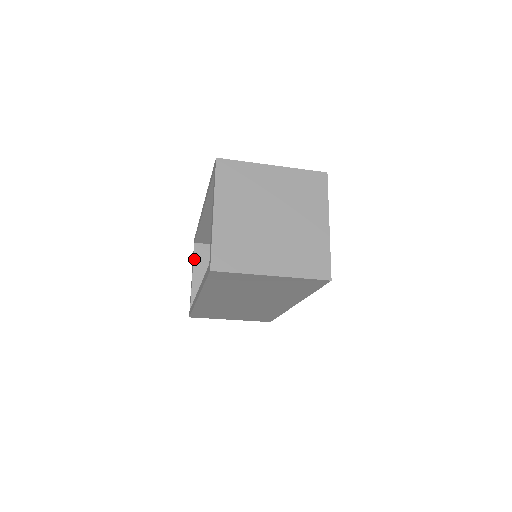
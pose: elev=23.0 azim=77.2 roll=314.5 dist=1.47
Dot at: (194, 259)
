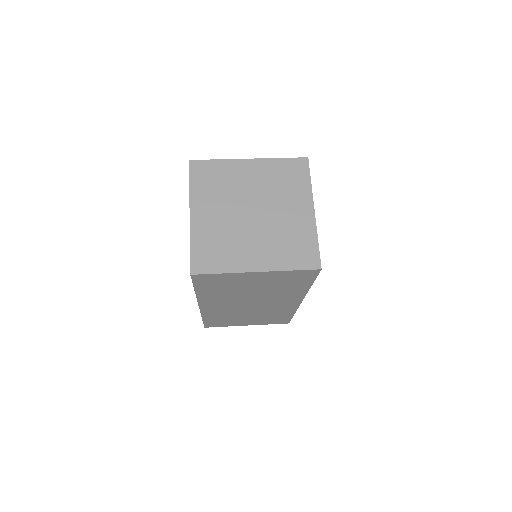
Dot at: occluded
